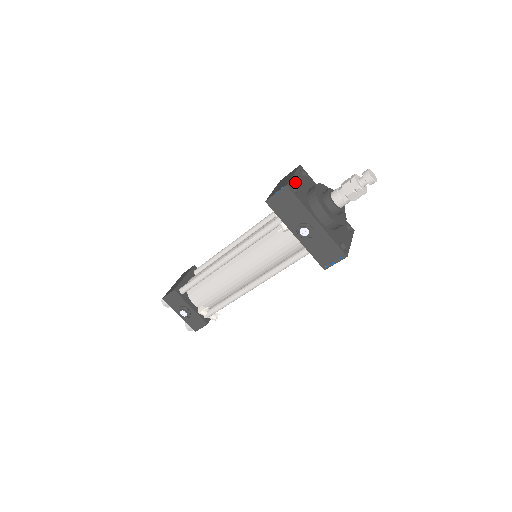
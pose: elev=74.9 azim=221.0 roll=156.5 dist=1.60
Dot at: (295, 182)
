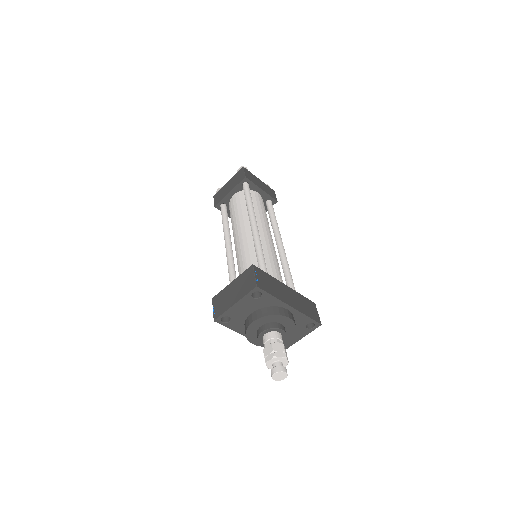
Dot at: (232, 312)
